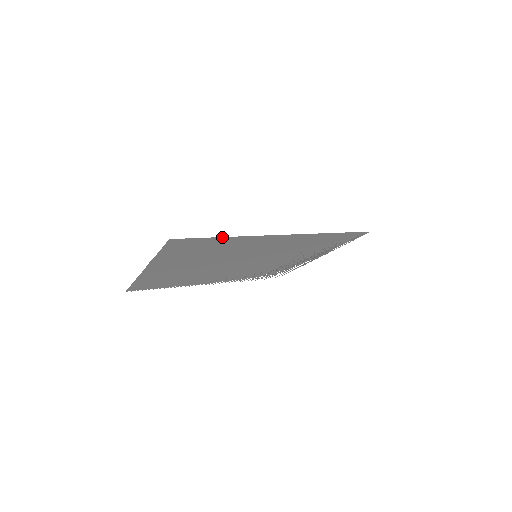
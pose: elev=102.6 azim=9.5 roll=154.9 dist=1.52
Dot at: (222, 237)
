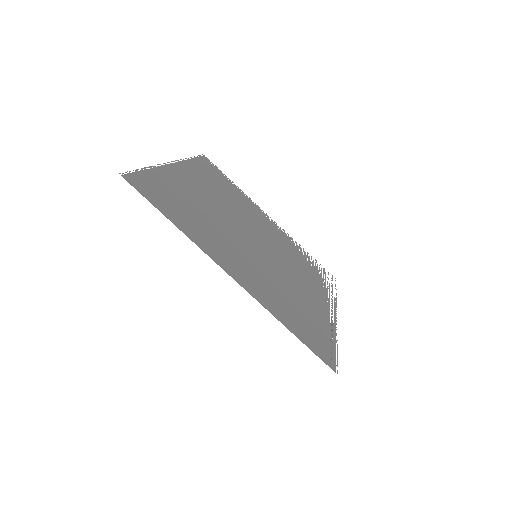
Dot at: (173, 222)
